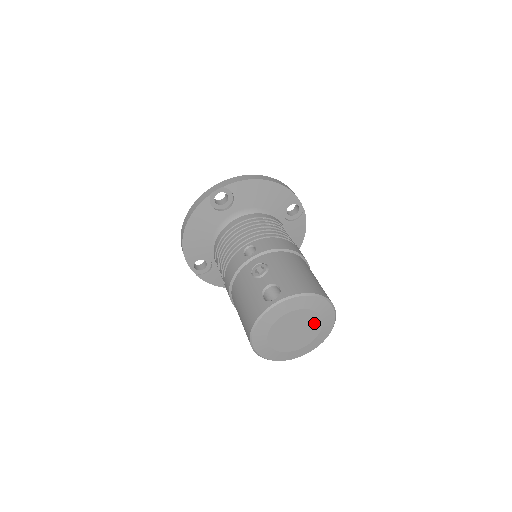
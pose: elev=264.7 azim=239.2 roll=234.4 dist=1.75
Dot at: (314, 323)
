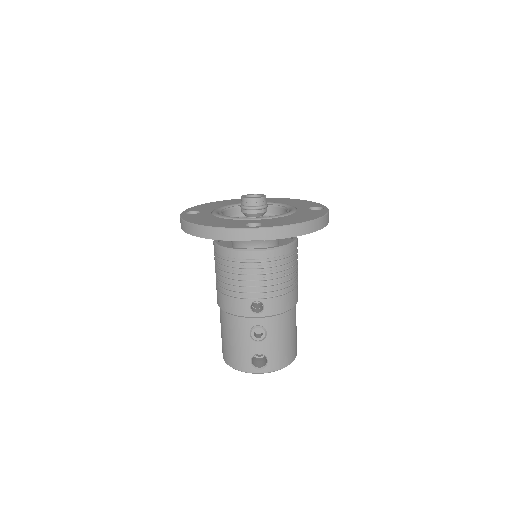
Dot at: occluded
